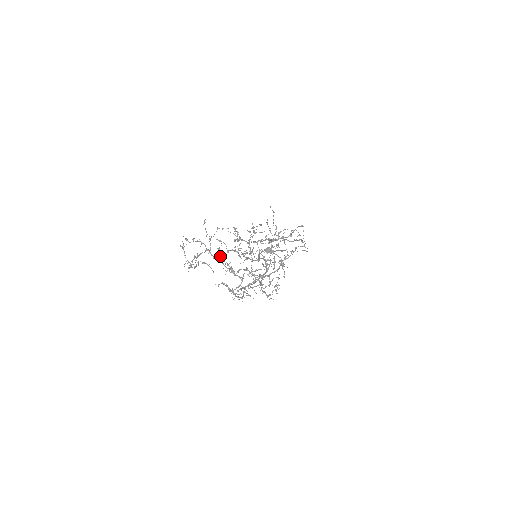
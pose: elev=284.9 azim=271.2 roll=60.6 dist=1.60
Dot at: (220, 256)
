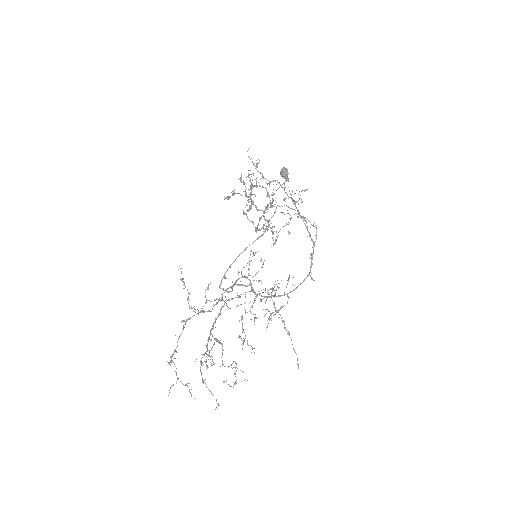
Dot at: occluded
